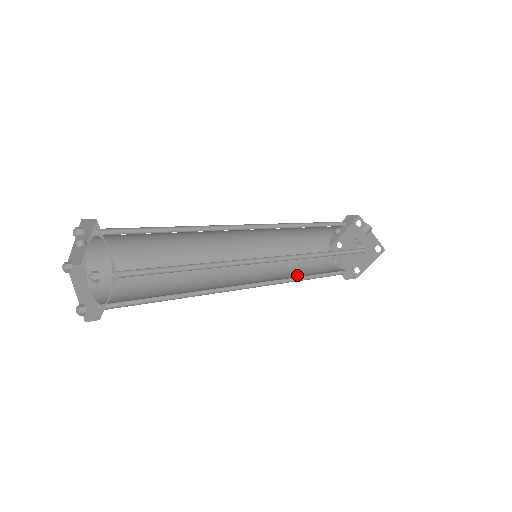
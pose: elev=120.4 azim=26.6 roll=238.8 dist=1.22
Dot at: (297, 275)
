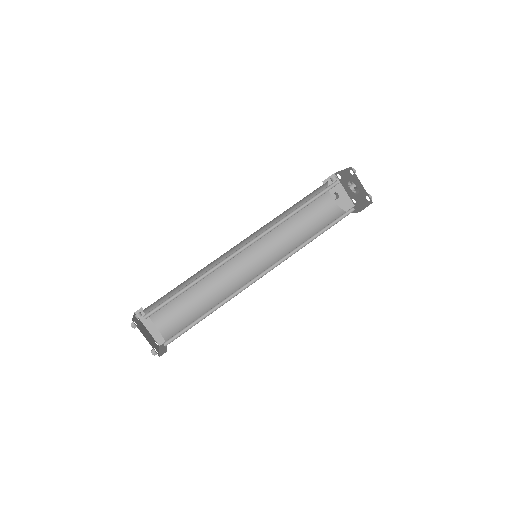
Dot at: (295, 239)
